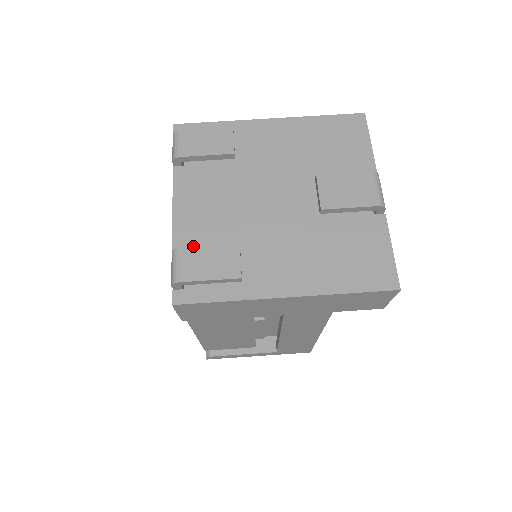
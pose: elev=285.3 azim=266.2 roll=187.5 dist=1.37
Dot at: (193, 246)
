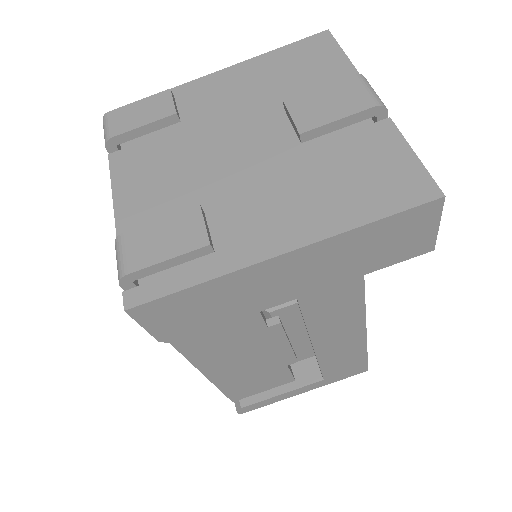
Dot at: occluded
